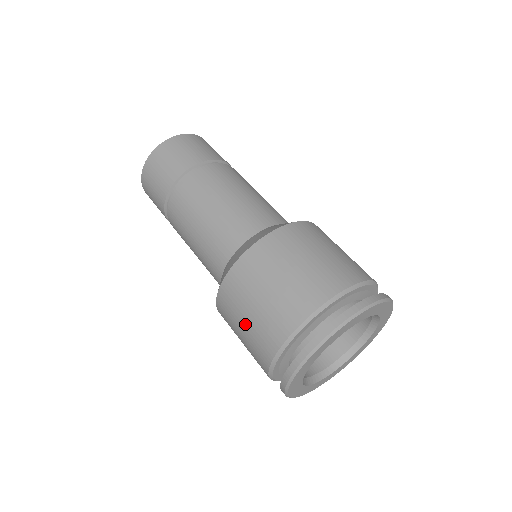
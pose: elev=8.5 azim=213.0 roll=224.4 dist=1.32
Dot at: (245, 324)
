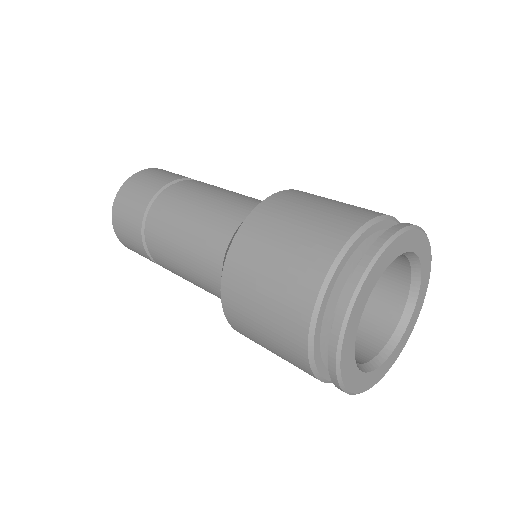
Dot at: (267, 343)
